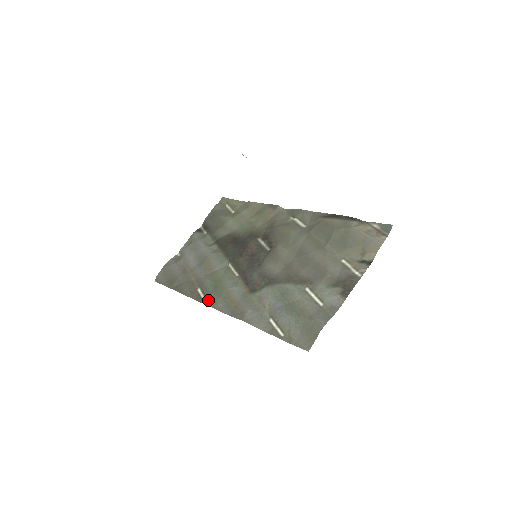
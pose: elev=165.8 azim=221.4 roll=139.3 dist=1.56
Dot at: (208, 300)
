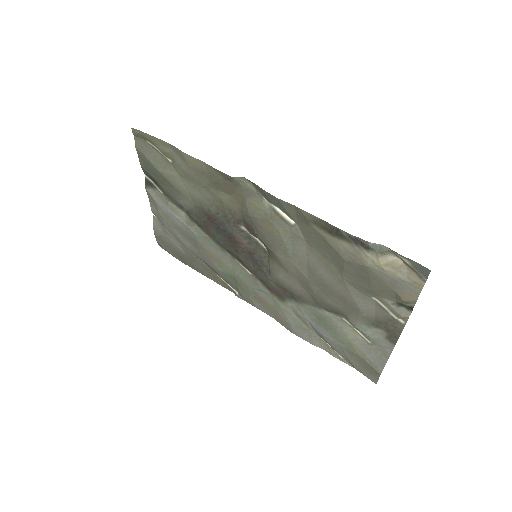
Dot at: (239, 294)
